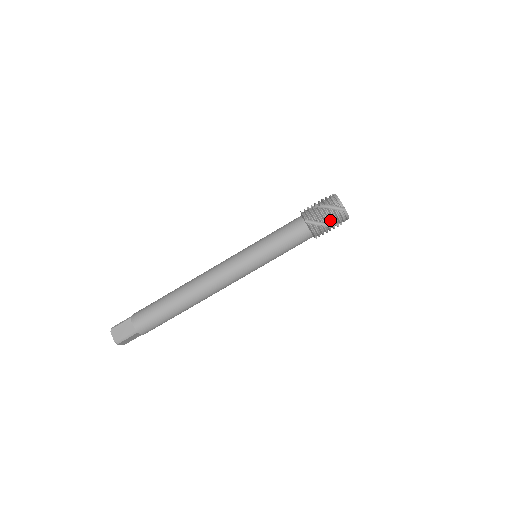
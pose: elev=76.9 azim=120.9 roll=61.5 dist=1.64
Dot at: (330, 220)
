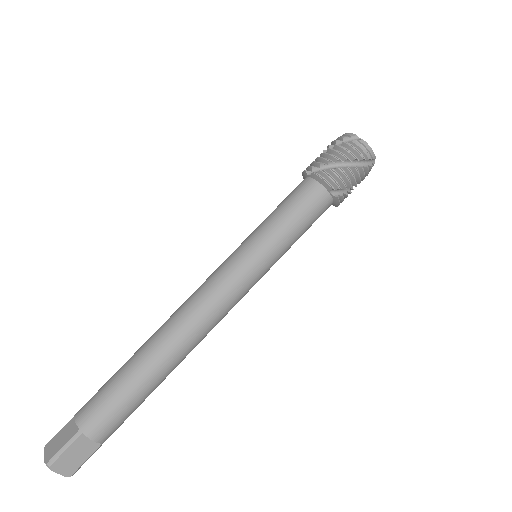
Dot at: (342, 155)
